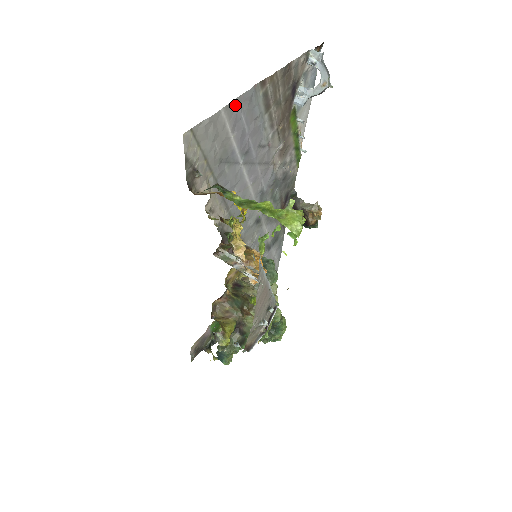
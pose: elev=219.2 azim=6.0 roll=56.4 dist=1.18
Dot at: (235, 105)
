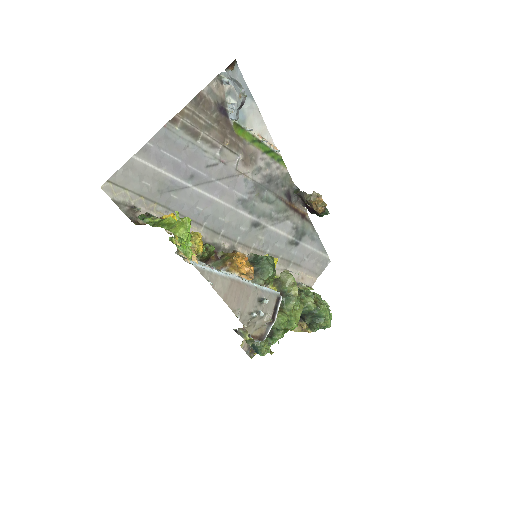
Dot at: (149, 148)
